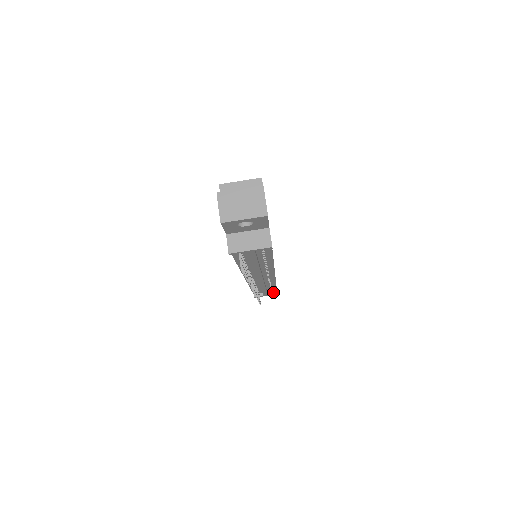
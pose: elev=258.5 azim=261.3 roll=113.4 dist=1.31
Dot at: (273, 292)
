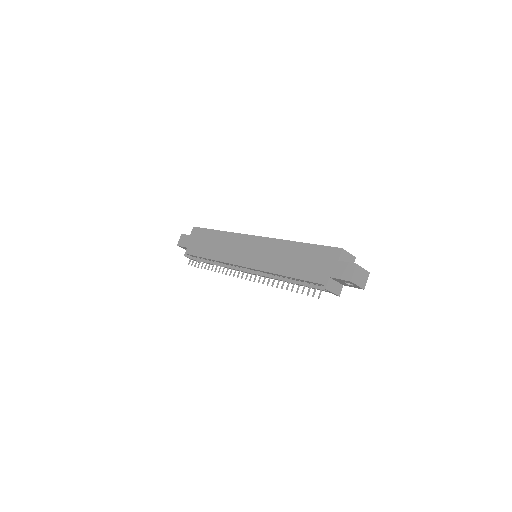
Dot at: occluded
